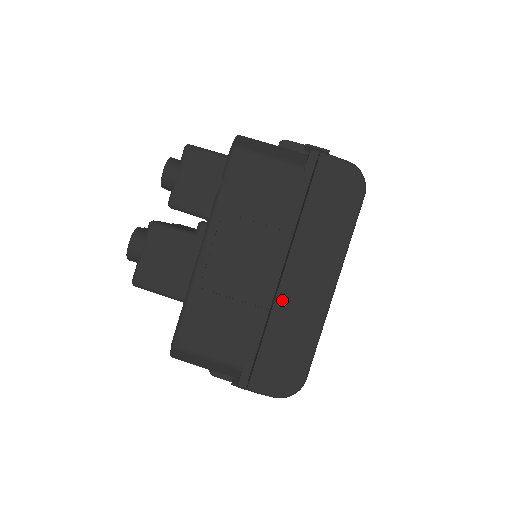
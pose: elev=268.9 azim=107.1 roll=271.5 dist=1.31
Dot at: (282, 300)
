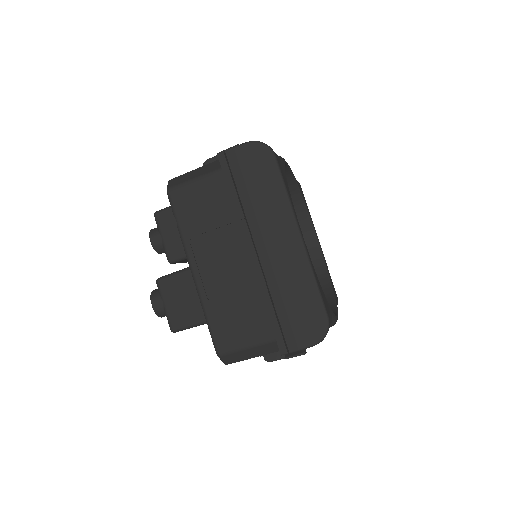
Dot at: (269, 270)
